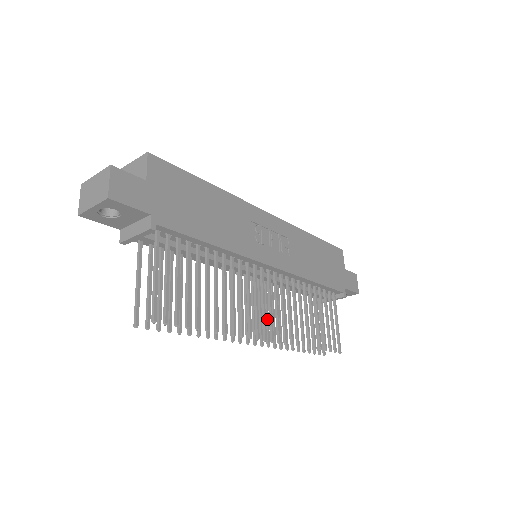
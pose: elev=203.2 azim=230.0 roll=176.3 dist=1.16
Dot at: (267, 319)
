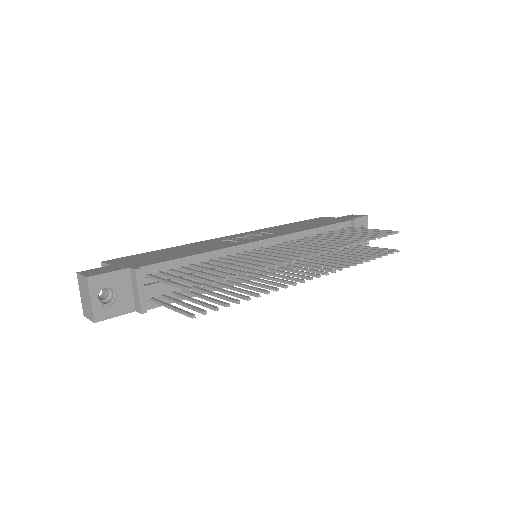
Dot at: (313, 267)
